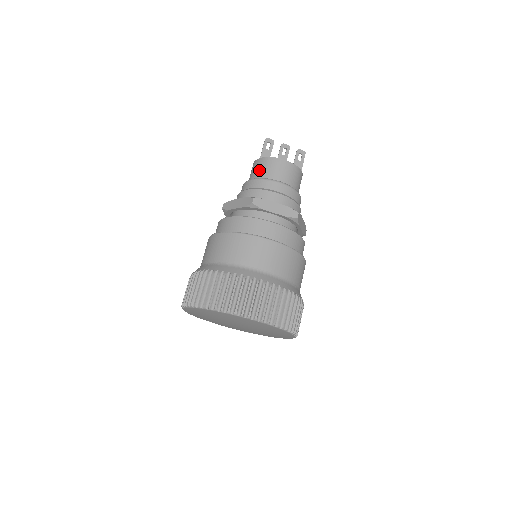
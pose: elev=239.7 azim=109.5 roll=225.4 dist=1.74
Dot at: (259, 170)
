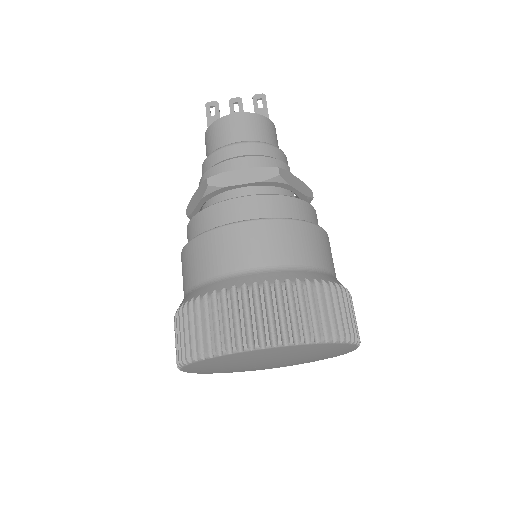
Dot at: (210, 144)
